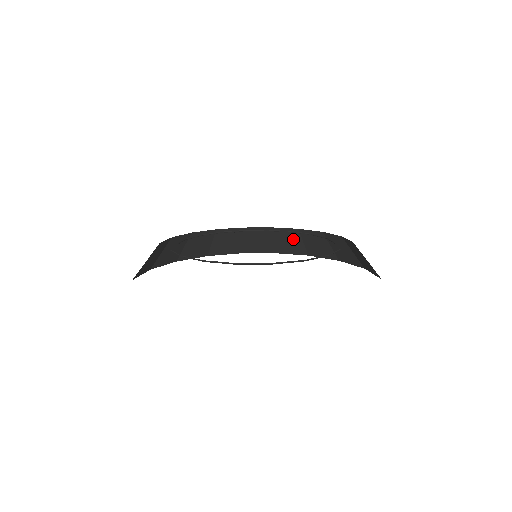
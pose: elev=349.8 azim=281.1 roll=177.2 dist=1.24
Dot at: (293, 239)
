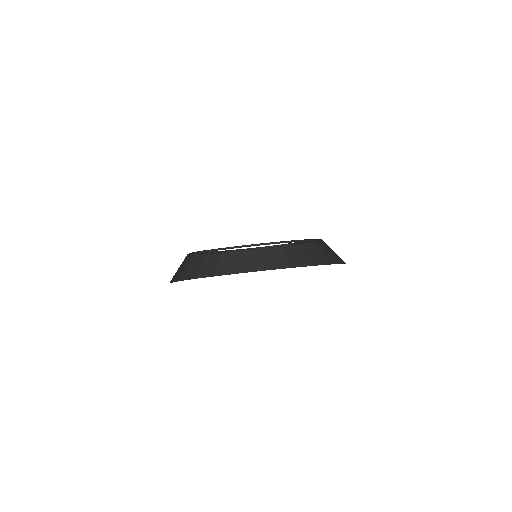
Dot at: (278, 255)
